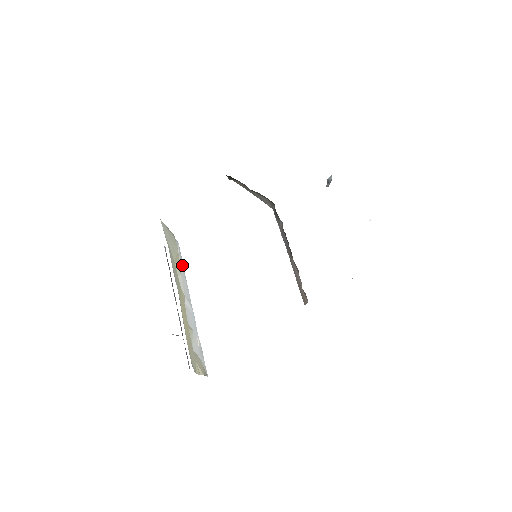
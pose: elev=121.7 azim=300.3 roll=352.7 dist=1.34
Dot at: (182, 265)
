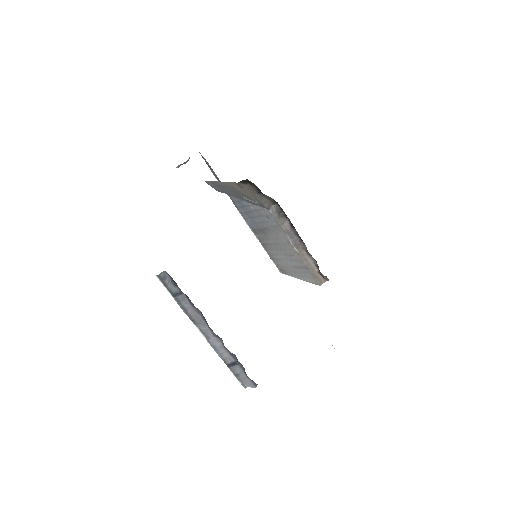
Dot at: occluded
